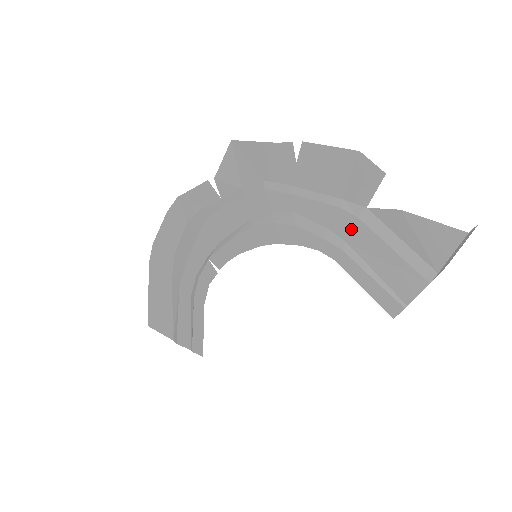
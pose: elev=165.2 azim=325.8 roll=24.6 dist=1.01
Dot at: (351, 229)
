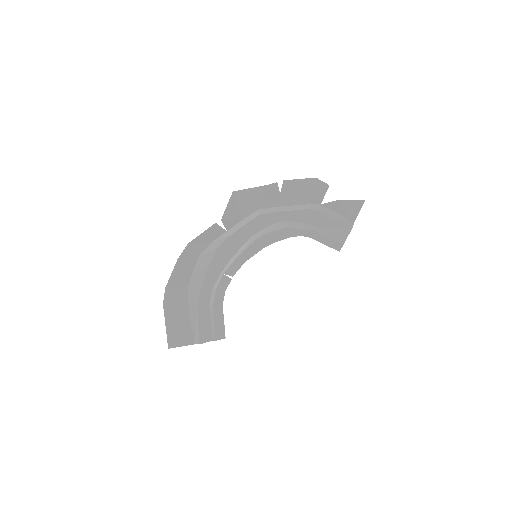
Dot at: (315, 218)
